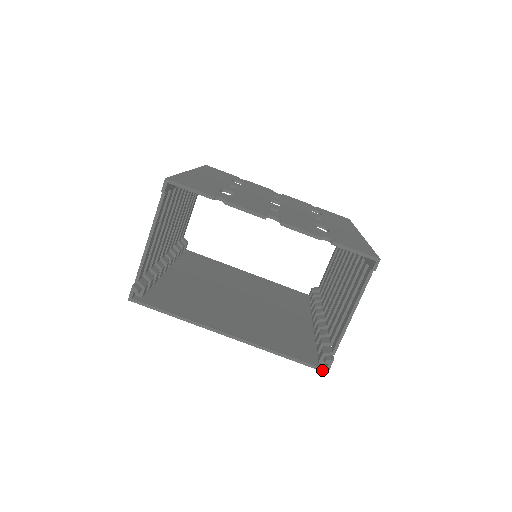
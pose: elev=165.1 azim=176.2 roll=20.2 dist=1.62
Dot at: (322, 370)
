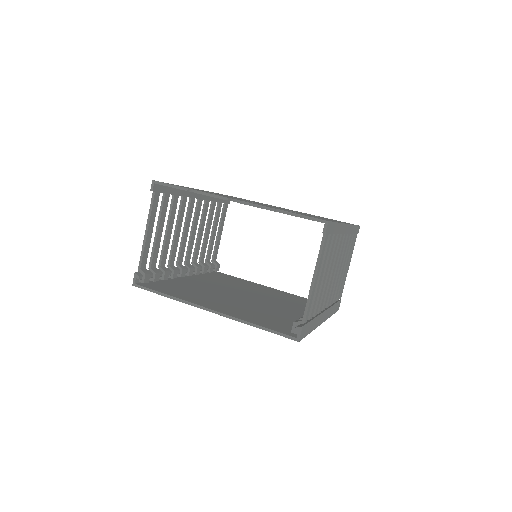
Dot at: (293, 339)
